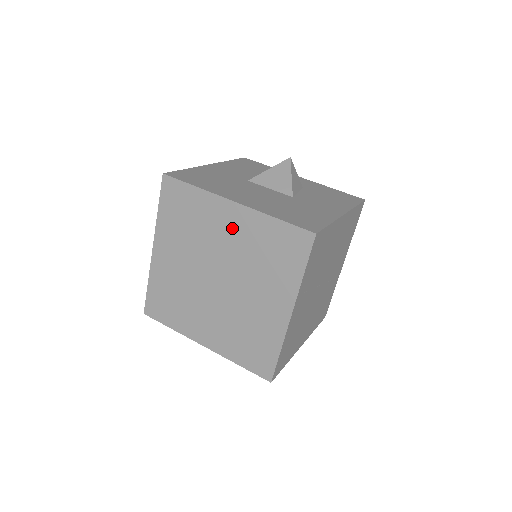
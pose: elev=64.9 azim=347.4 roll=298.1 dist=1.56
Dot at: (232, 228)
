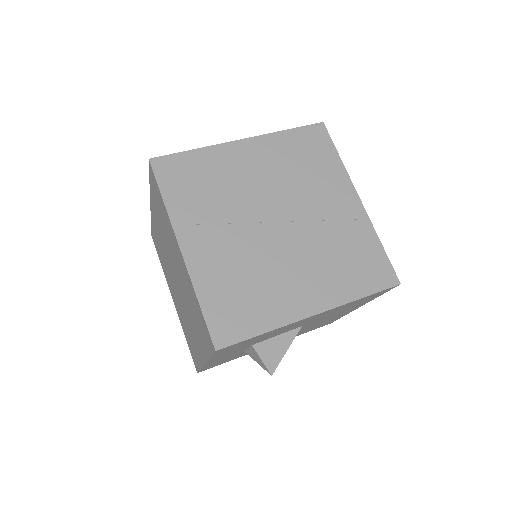
Dot at: (158, 225)
